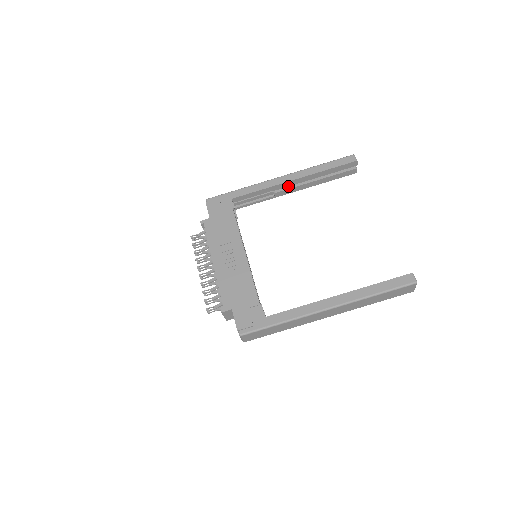
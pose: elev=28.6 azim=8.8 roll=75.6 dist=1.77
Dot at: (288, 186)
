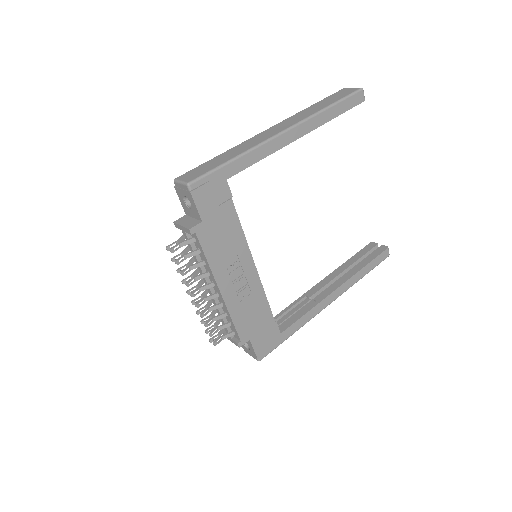
Dot at: occluded
